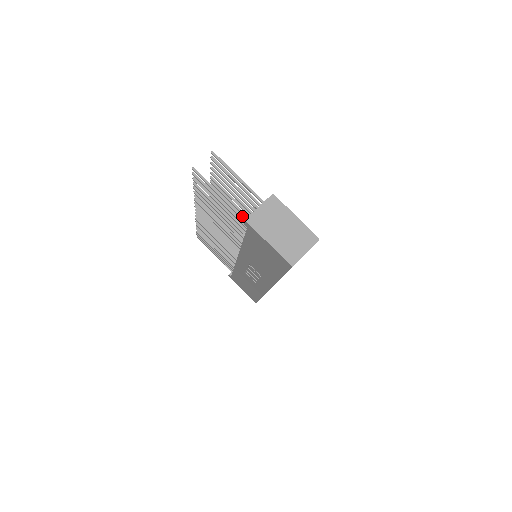
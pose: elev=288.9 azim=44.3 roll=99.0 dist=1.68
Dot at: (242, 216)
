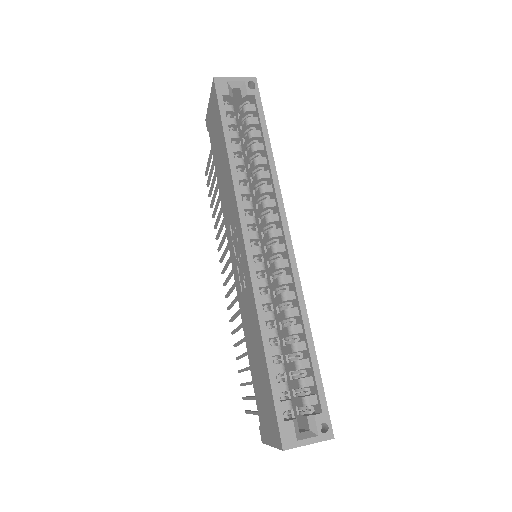
Dot at: occluded
